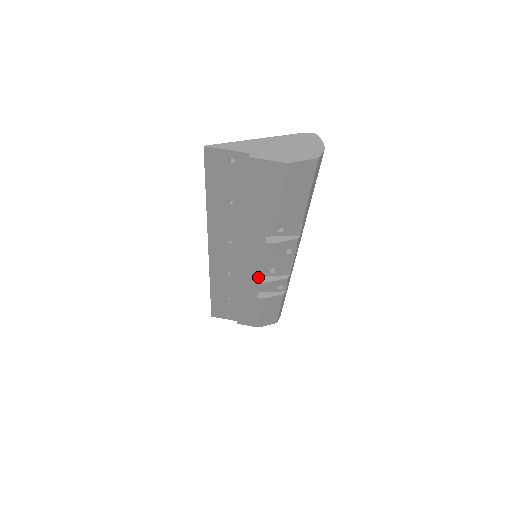
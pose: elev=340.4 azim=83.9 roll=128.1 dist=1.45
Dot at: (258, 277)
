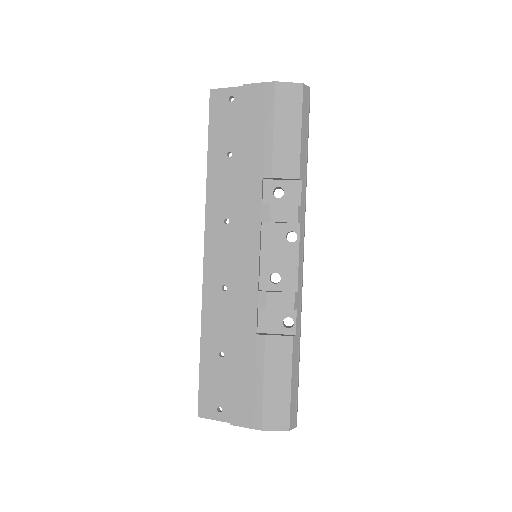
Dot at: (256, 281)
